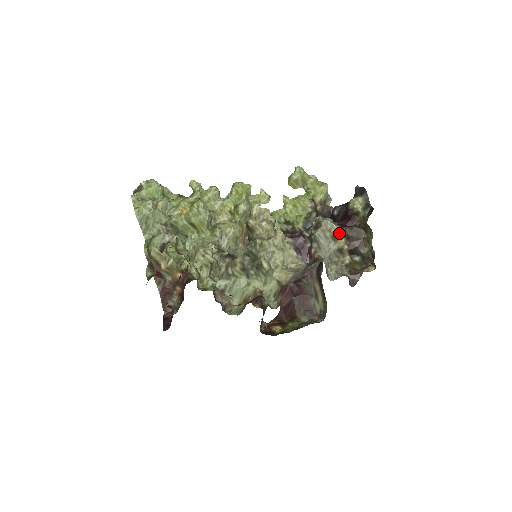
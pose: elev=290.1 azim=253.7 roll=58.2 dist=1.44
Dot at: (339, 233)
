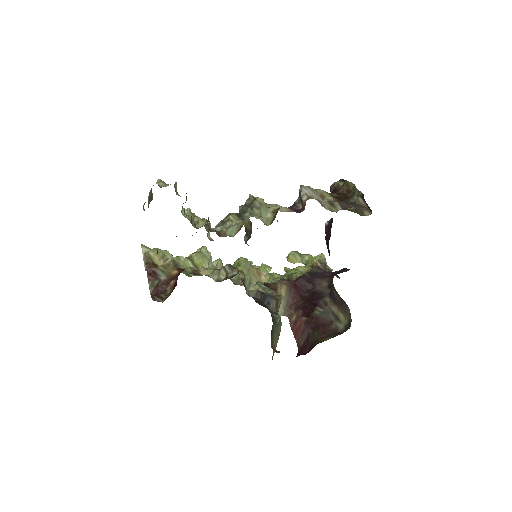
Dot at: (325, 193)
